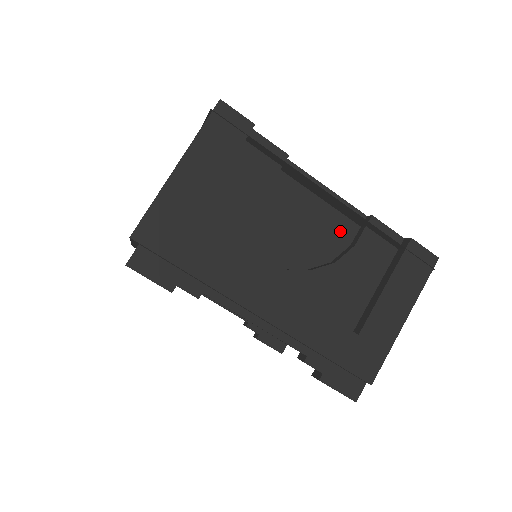
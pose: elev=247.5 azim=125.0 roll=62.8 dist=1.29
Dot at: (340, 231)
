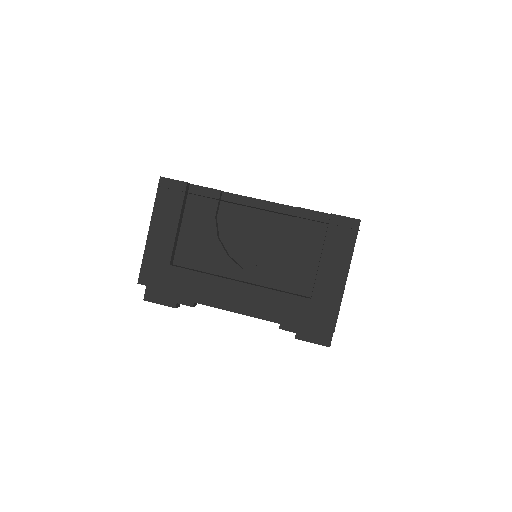
Dot at: (280, 227)
